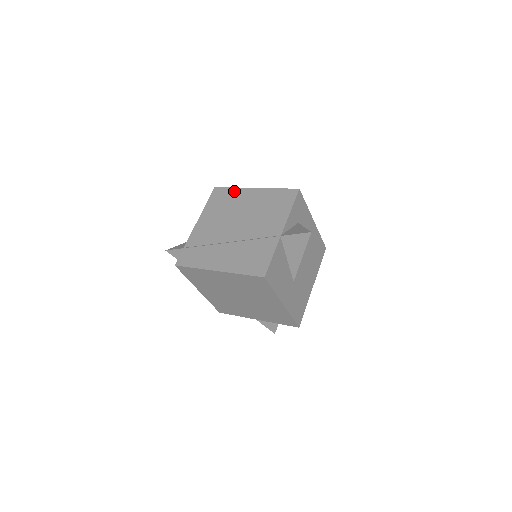
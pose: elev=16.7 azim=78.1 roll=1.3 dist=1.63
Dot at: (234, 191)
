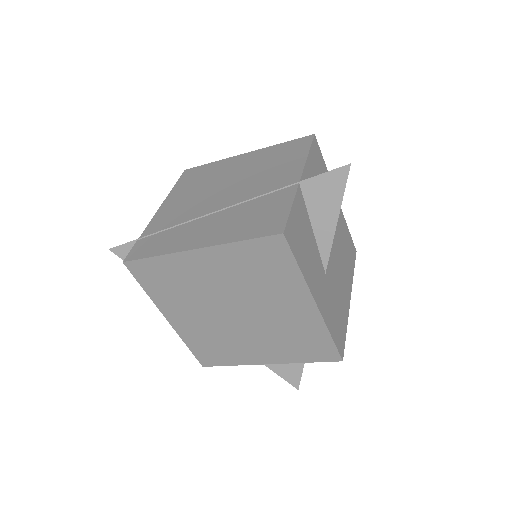
Dot at: (214, 164)
